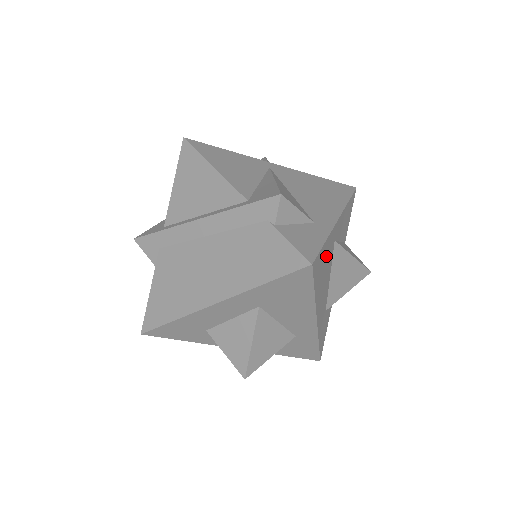
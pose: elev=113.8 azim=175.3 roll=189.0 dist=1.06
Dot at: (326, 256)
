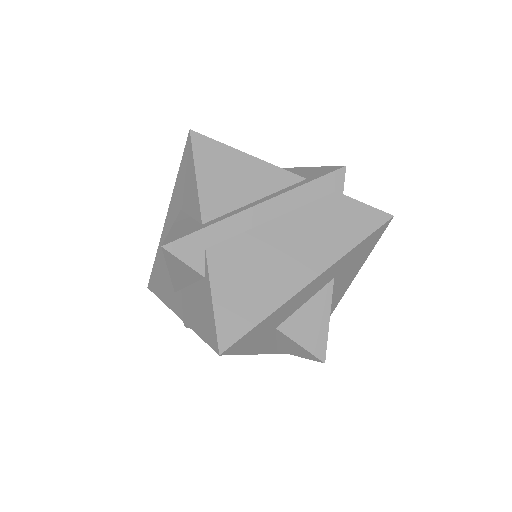
Dot at: occluded
